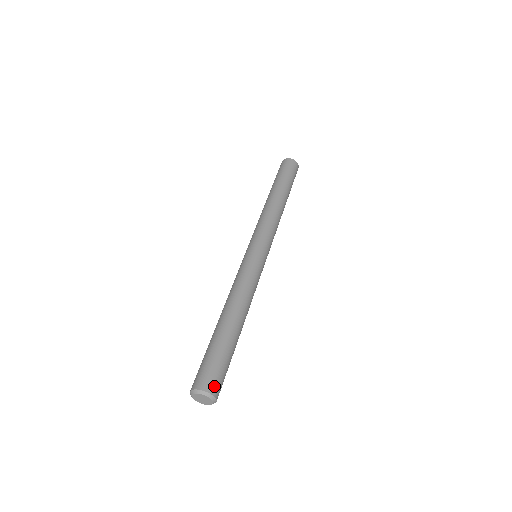
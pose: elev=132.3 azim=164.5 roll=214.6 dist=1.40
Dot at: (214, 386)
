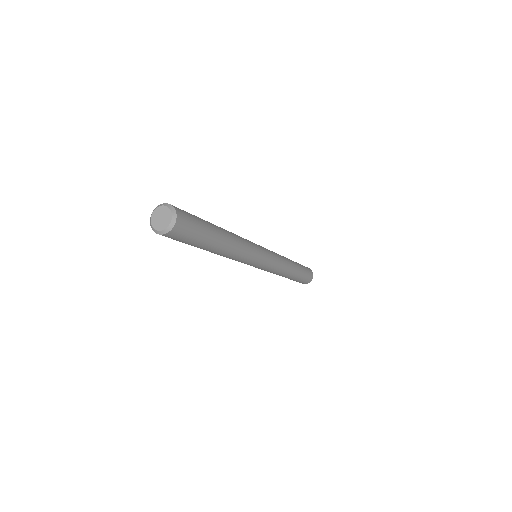
Dot at: occluded
